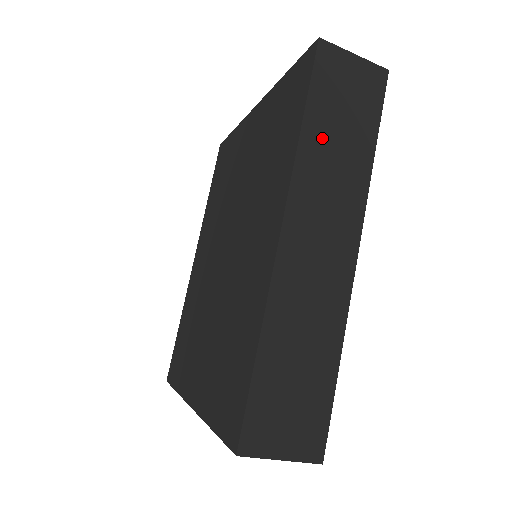
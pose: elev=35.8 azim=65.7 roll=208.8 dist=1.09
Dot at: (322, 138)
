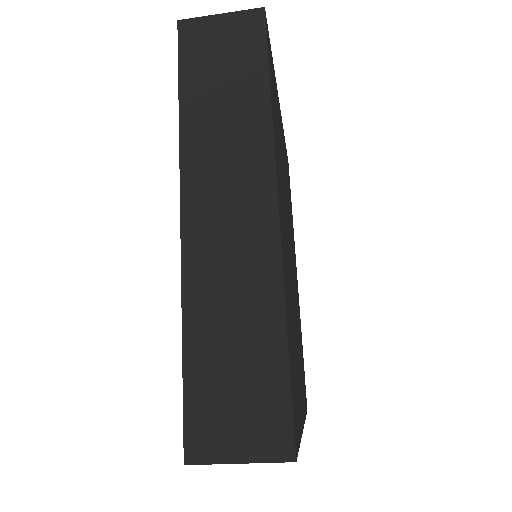
Dot at: (204, 109)
